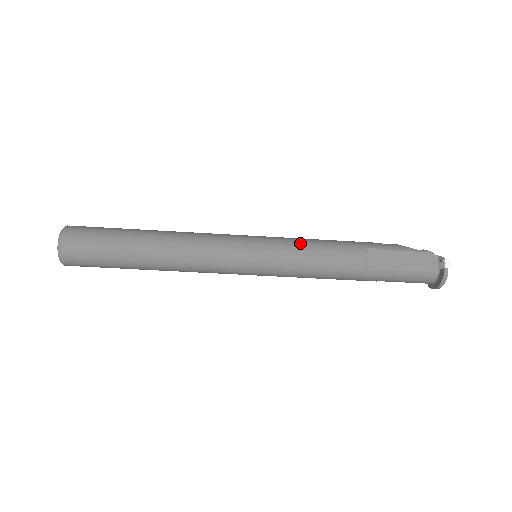
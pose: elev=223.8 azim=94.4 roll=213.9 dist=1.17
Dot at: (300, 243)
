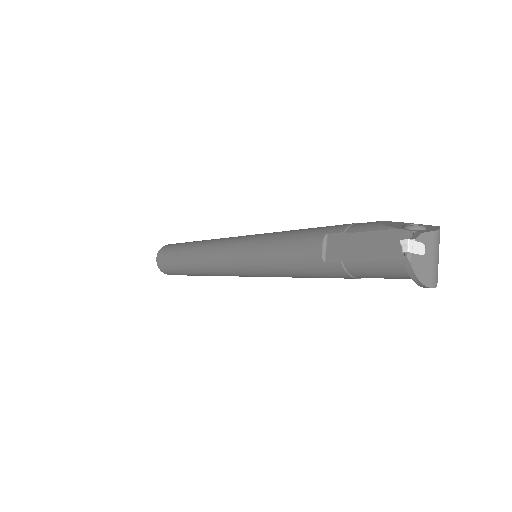
Dot at: (271, 237)
